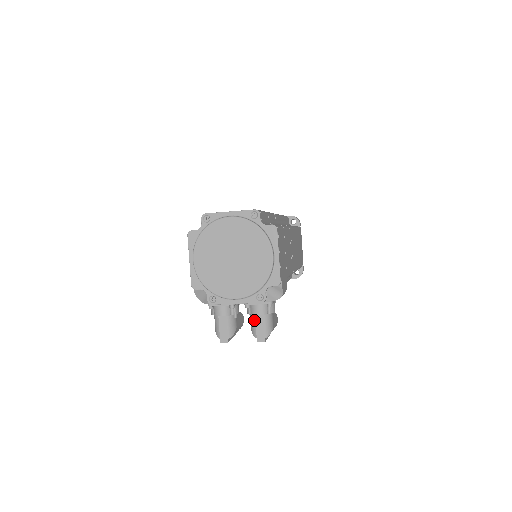
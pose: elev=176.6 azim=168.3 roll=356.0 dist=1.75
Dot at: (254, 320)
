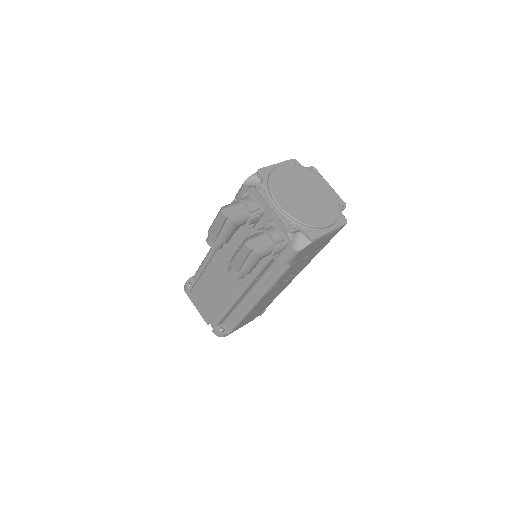
Dot at: (261, 234)
